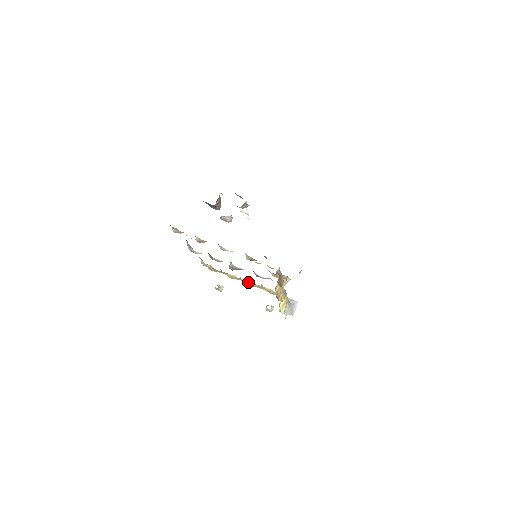
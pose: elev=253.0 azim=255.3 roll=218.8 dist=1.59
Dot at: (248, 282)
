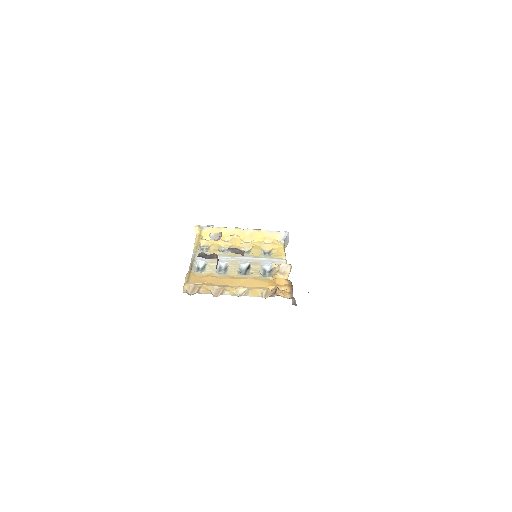
Dot at: (241, 233)
